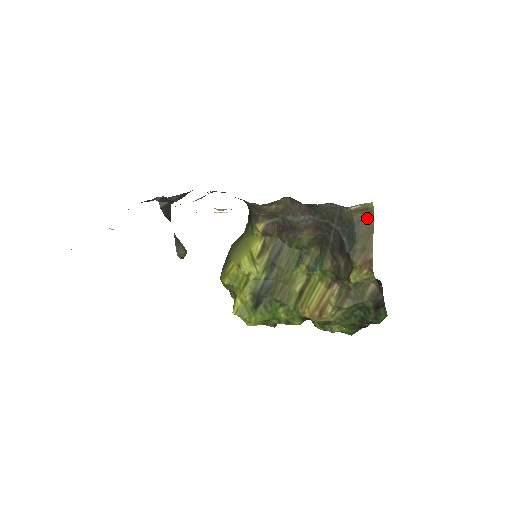
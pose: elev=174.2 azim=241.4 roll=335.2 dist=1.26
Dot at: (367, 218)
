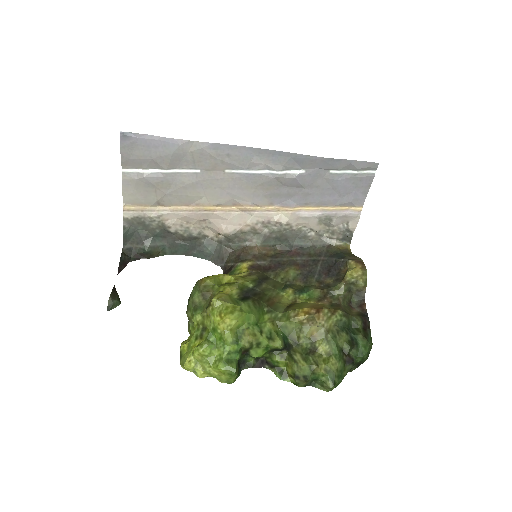
Dot at: (348, 253)
